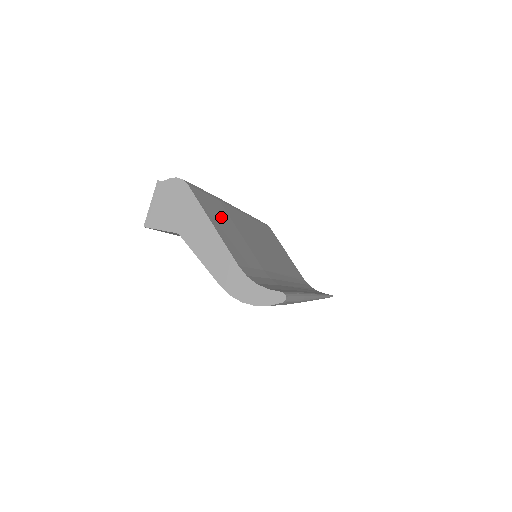
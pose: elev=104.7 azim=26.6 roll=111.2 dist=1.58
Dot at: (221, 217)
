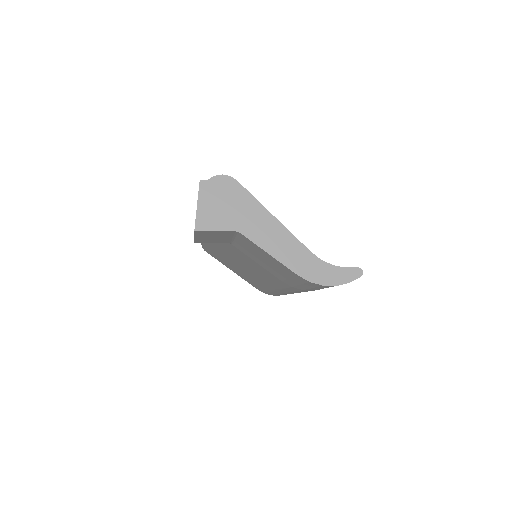
Dot at: occluded
